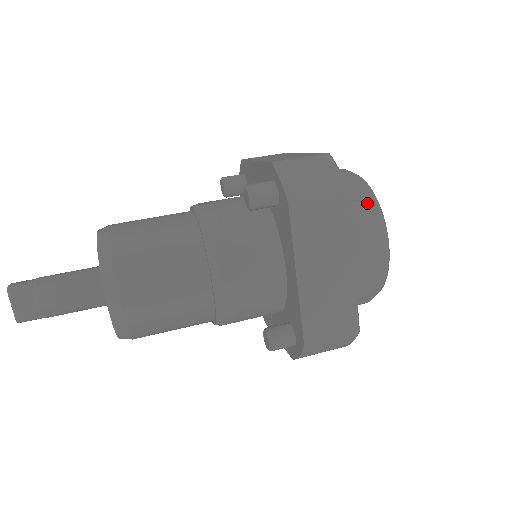
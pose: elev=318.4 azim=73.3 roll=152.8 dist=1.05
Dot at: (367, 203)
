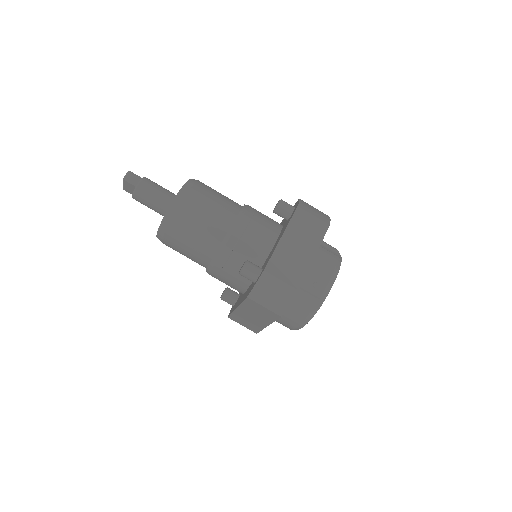
Dot at: (306, 312)
